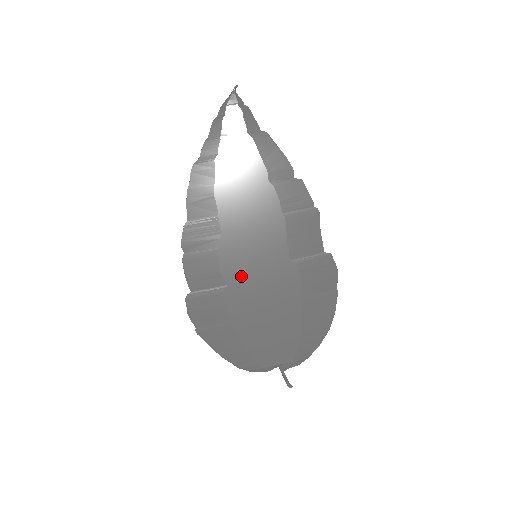
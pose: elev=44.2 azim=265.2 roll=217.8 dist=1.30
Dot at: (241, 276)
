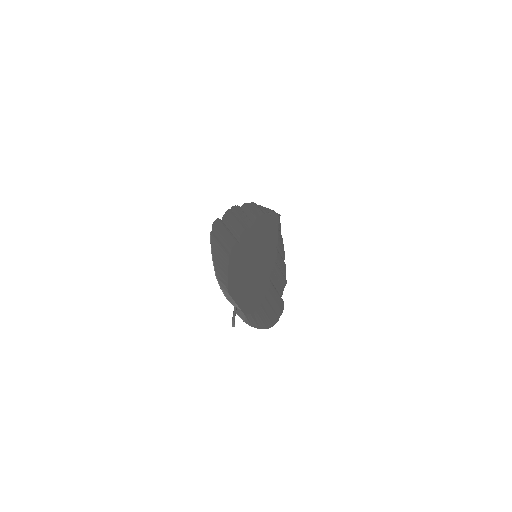
Dot at: (247, 250)
